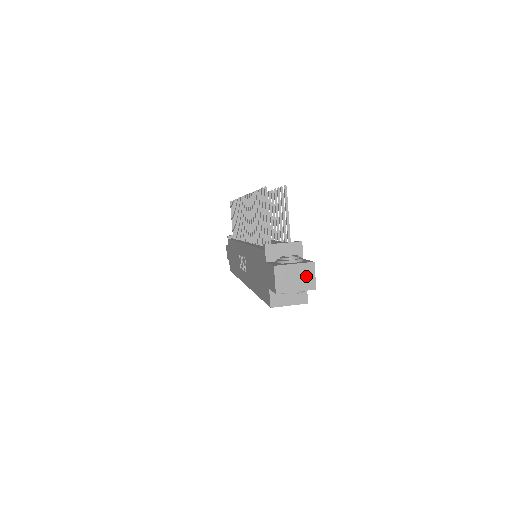
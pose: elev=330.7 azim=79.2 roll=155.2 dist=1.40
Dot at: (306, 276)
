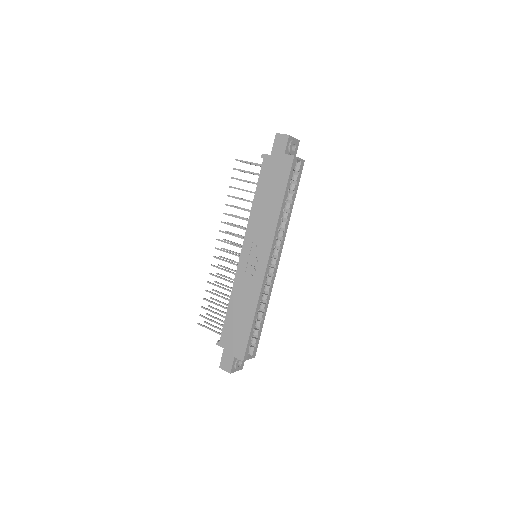
Dot at: occluded
